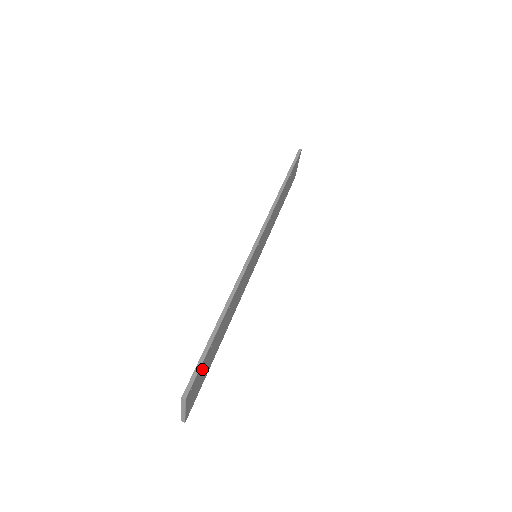
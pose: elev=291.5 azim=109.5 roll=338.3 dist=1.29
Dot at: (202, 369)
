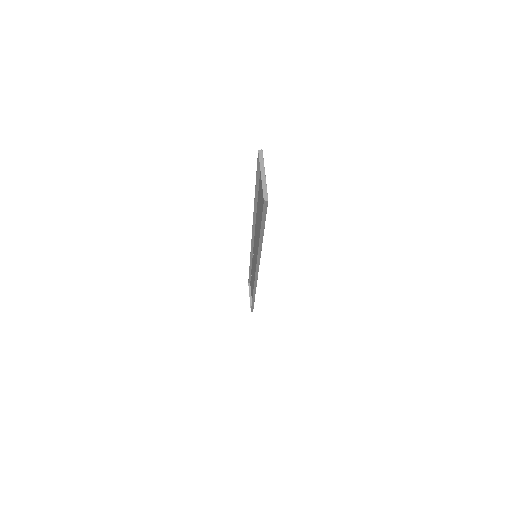
Dot at: (261, 184)
